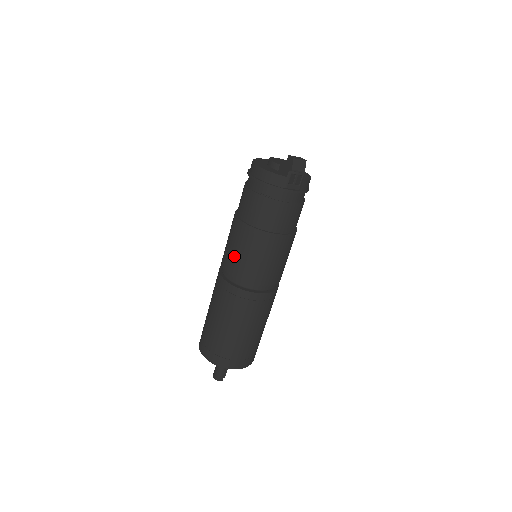
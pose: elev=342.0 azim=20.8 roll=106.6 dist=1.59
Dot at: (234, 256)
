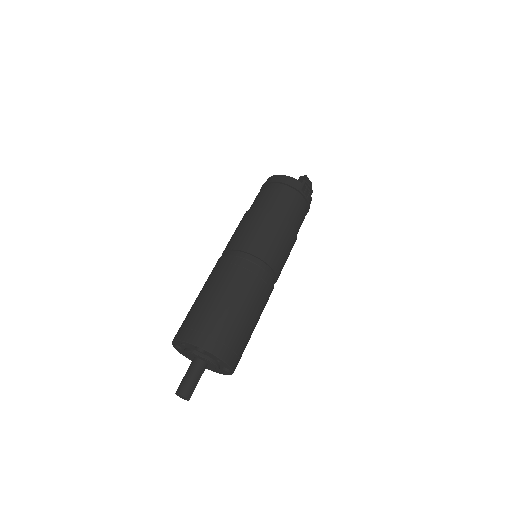
Dot at: (247, 234)
